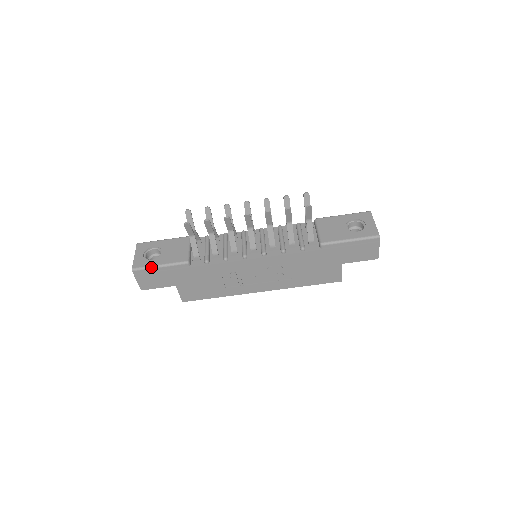
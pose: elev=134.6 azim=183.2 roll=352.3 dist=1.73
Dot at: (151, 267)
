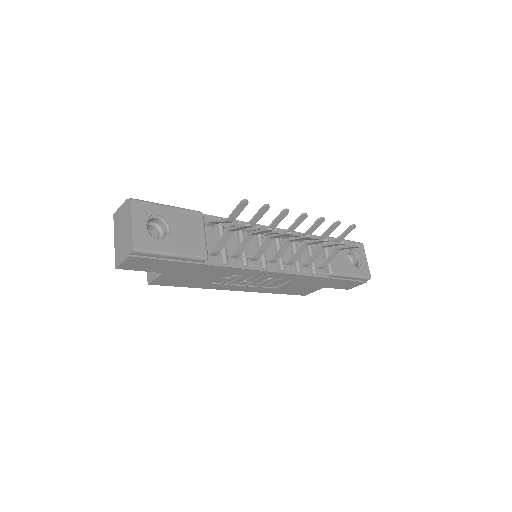
Dot at: (161, 253)
